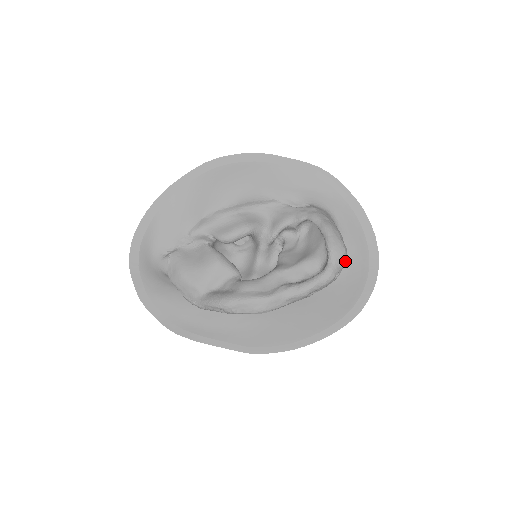
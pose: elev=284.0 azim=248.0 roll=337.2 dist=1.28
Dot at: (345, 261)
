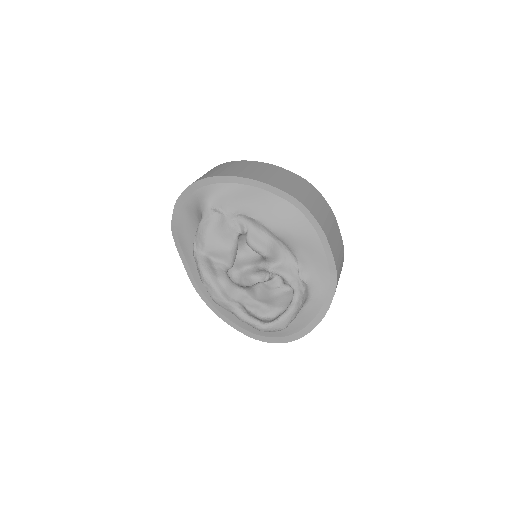
Dot at: occluded
